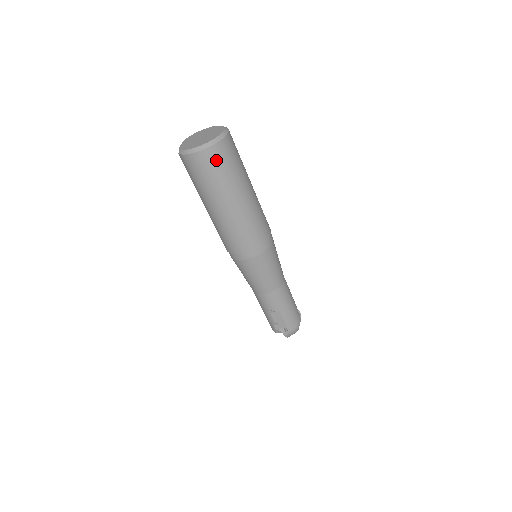
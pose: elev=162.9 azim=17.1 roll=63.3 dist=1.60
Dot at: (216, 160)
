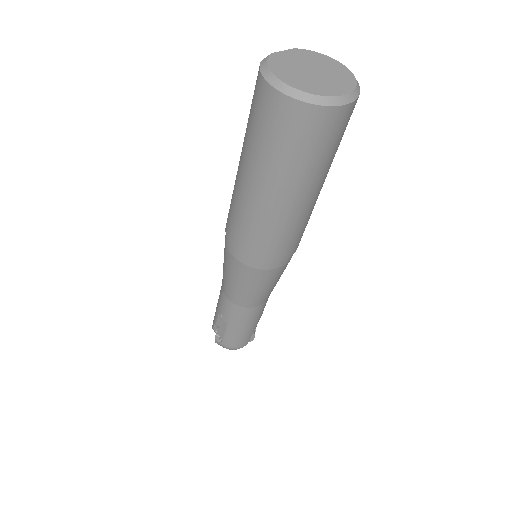
Dot at: (290, 125)
